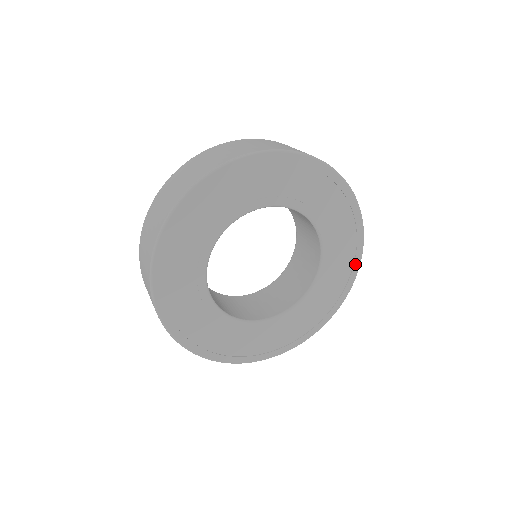
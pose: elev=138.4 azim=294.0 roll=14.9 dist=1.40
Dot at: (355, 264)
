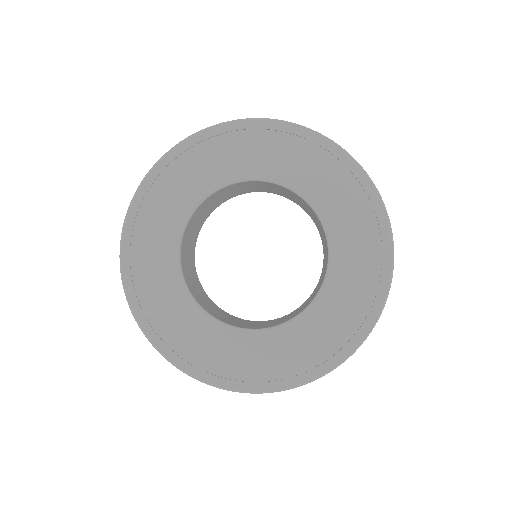
Dot at: (380, 288)
